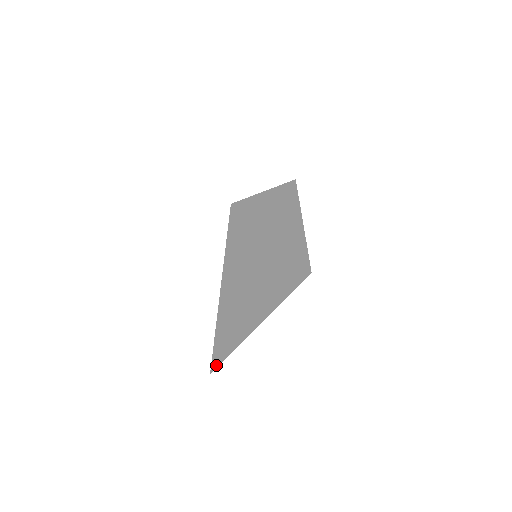
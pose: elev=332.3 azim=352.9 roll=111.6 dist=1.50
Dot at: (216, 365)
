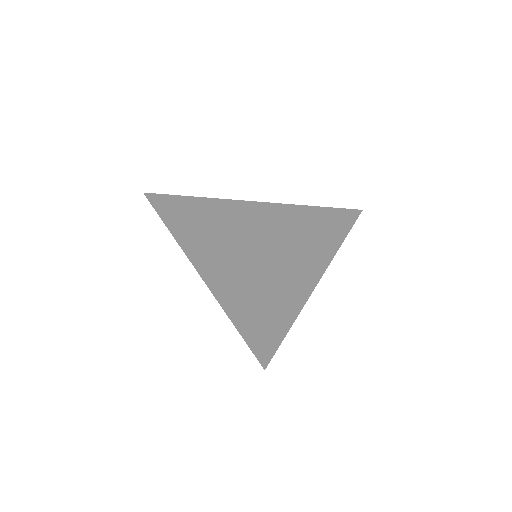
Dot at: (267, 361)
